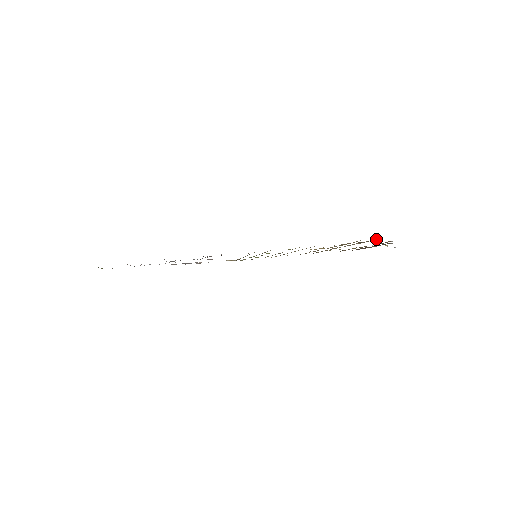
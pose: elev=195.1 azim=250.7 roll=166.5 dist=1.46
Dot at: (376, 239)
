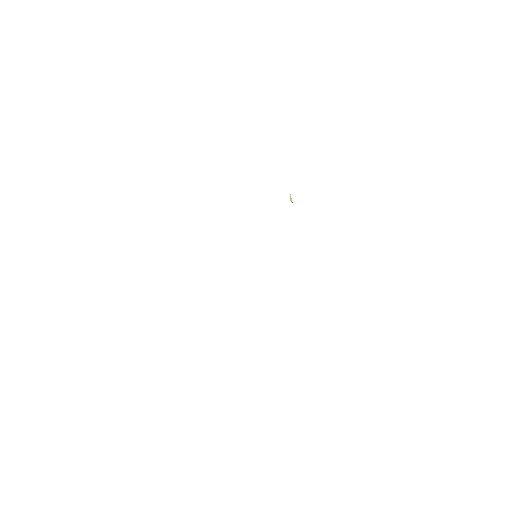
Dot at: occluded
